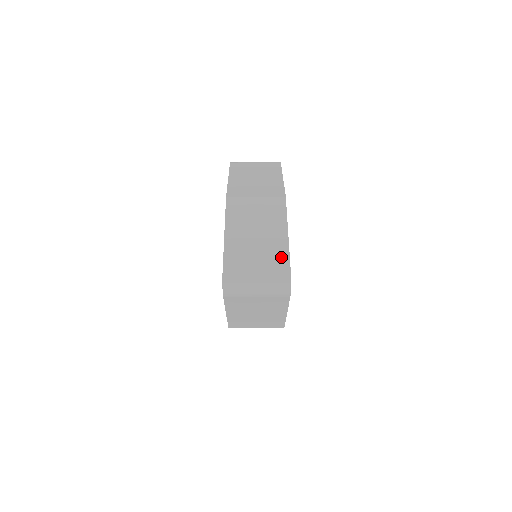
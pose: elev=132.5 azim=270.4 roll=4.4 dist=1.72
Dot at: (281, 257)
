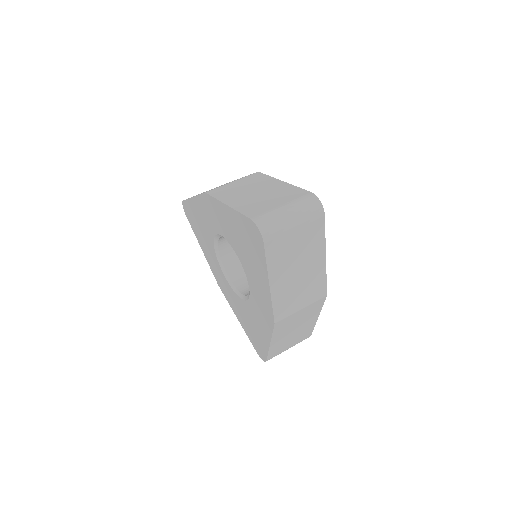
Dot at: (293, 191)
